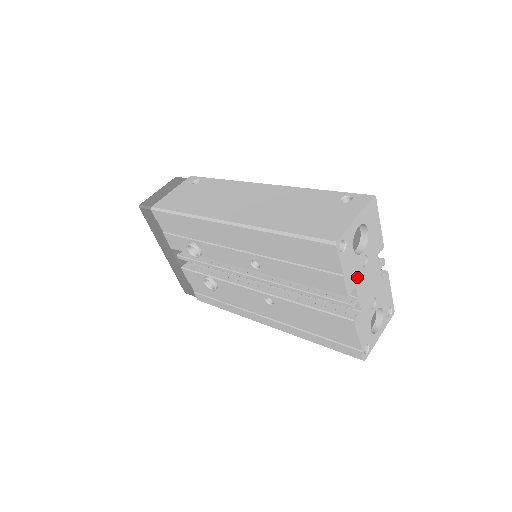
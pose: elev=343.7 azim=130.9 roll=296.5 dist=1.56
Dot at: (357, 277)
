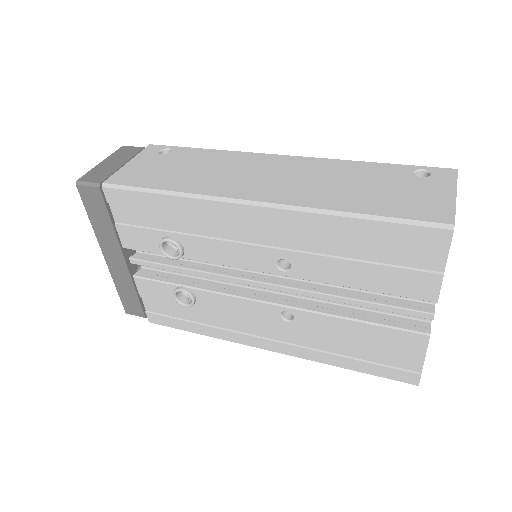
Dot at: occluded
